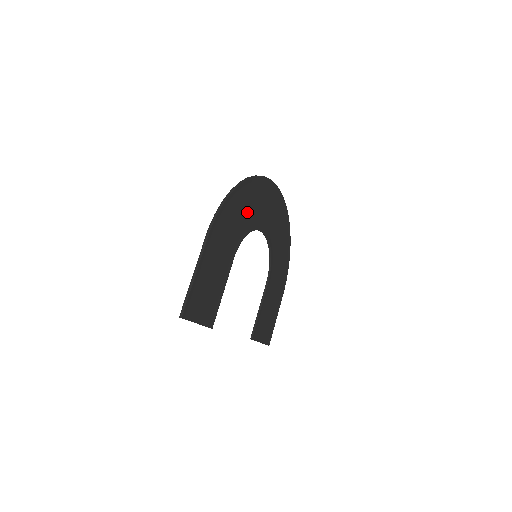
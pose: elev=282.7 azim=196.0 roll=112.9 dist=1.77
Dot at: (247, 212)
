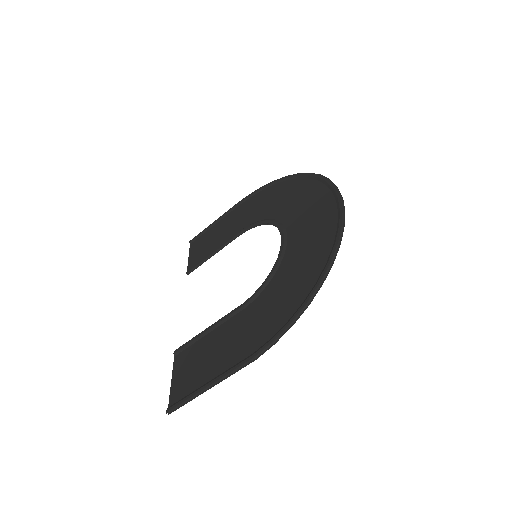
Dot at: (294, 271)
